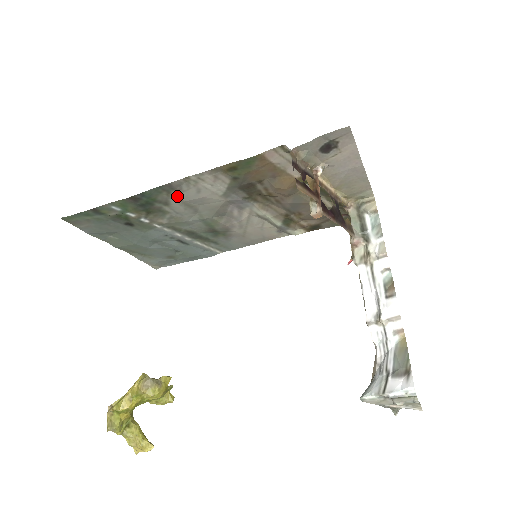
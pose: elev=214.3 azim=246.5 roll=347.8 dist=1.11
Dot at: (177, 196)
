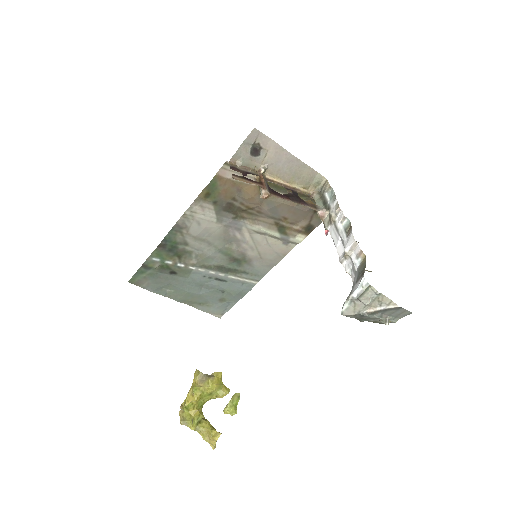
Dot at: (188, 234)
